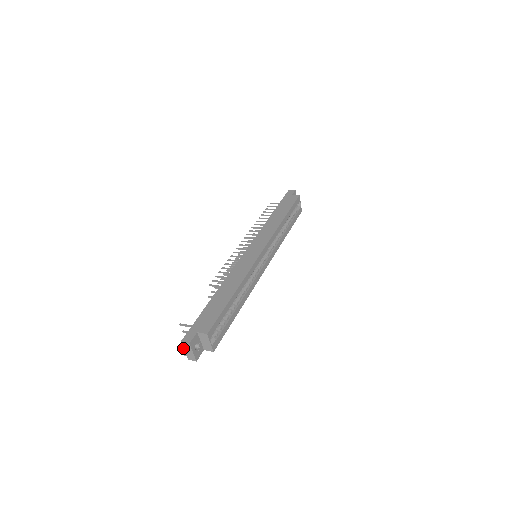
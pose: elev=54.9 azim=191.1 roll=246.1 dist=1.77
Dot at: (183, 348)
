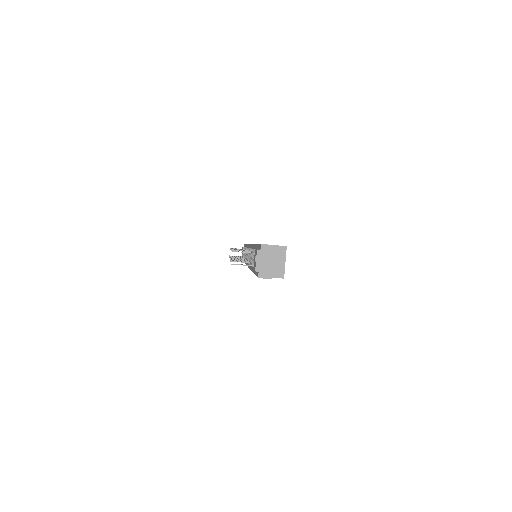
Dot at: (259, 256)
